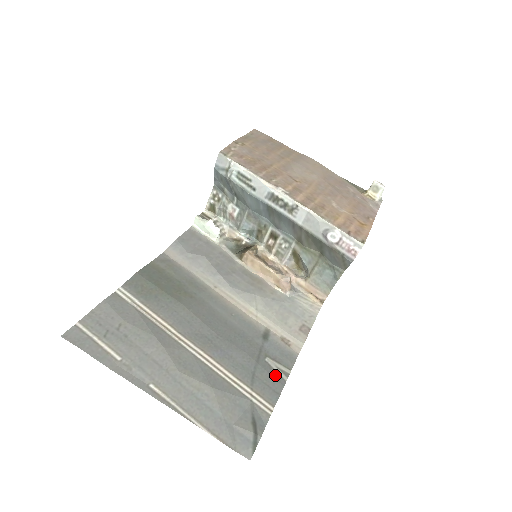
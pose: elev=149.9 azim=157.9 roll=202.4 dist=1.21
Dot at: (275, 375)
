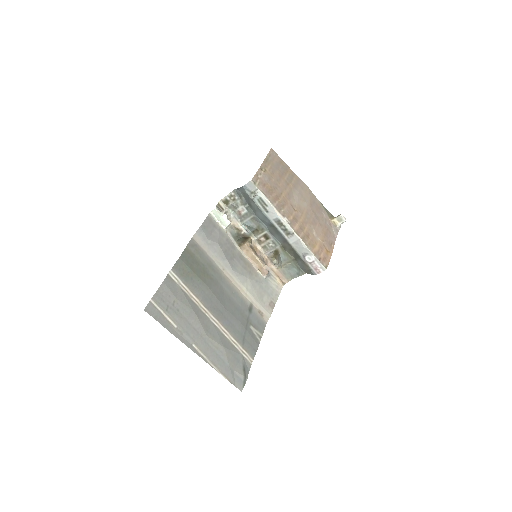
Dot at: (255, 338)
